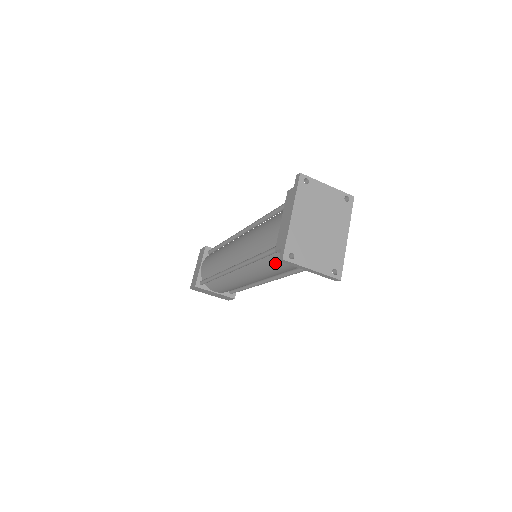
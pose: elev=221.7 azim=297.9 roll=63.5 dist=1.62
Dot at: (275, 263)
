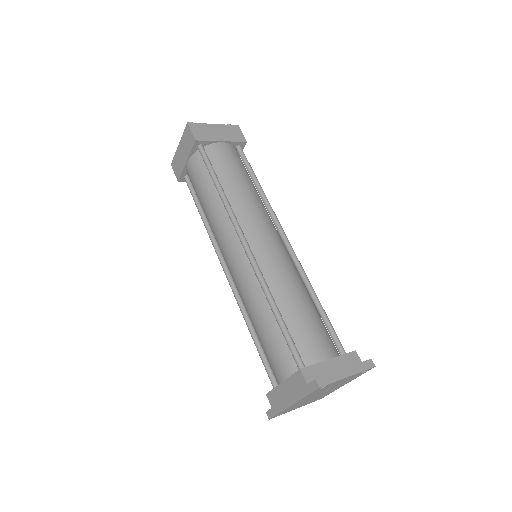
Dot at: occluded
